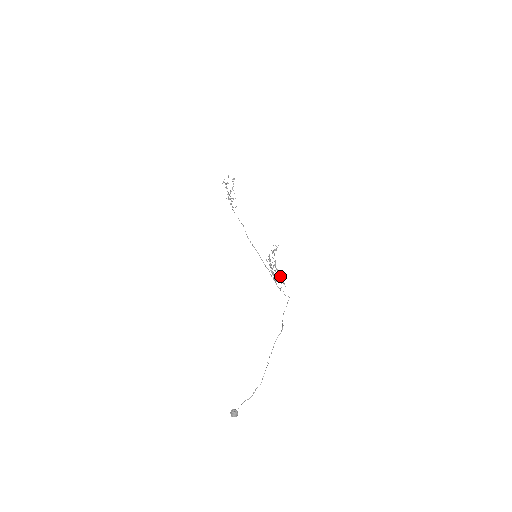
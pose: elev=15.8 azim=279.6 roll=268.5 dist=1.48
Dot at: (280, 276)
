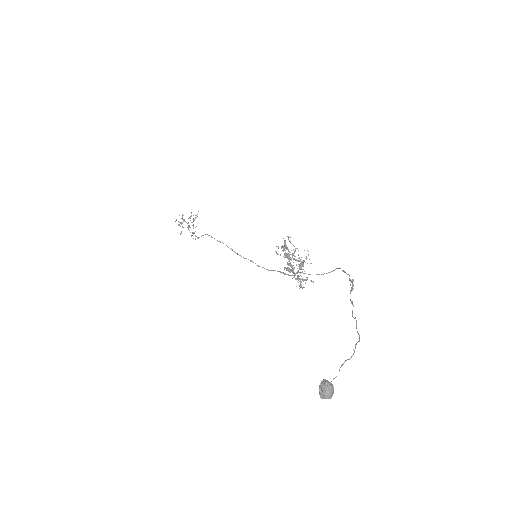
Dot at: (303, 265)
